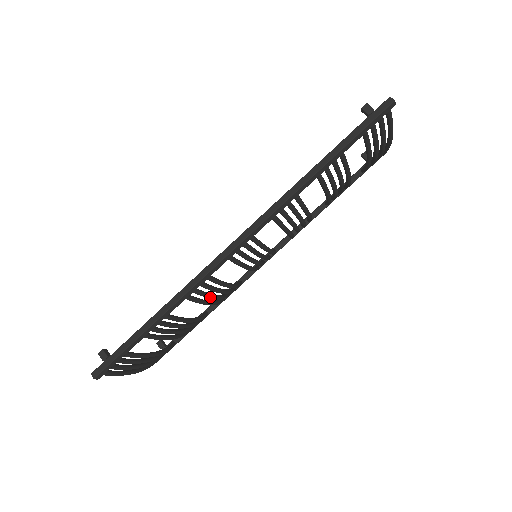
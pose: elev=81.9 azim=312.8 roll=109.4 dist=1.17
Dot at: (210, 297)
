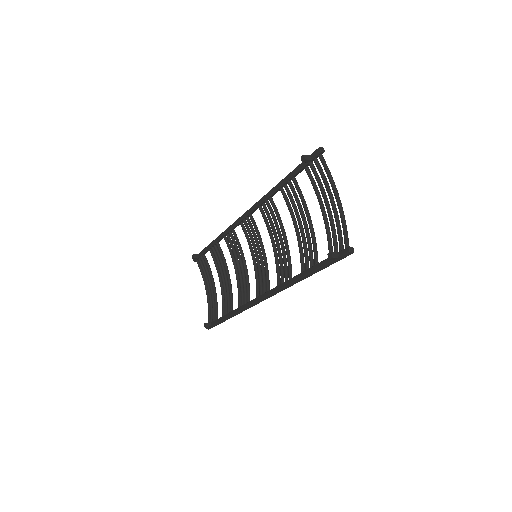
Dot at: occluded
